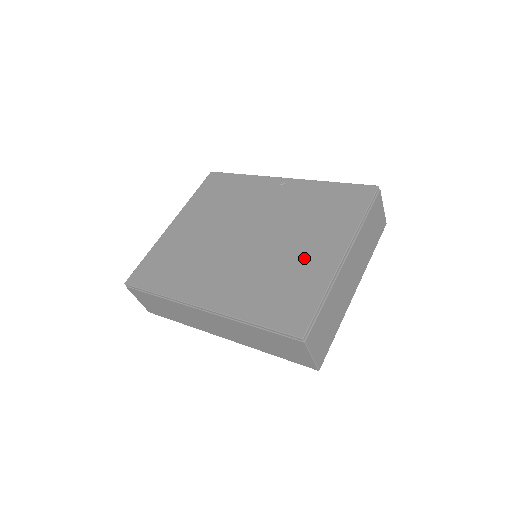
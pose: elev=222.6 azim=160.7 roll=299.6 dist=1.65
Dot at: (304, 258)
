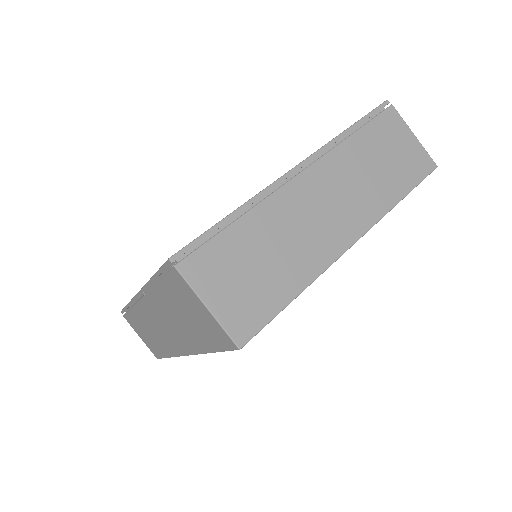
Dot at: occluded
